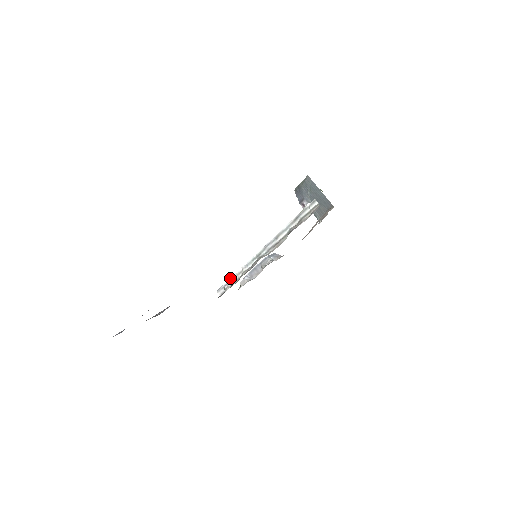
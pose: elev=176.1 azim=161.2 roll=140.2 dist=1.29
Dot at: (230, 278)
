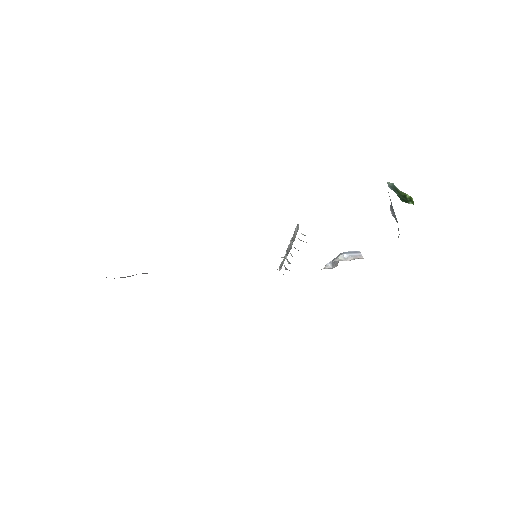
Dot at: occluded
